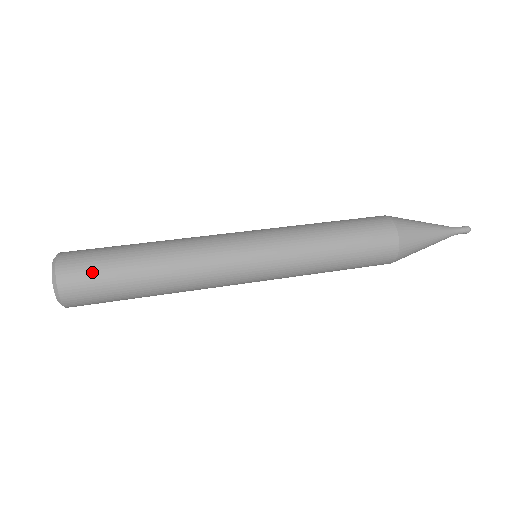
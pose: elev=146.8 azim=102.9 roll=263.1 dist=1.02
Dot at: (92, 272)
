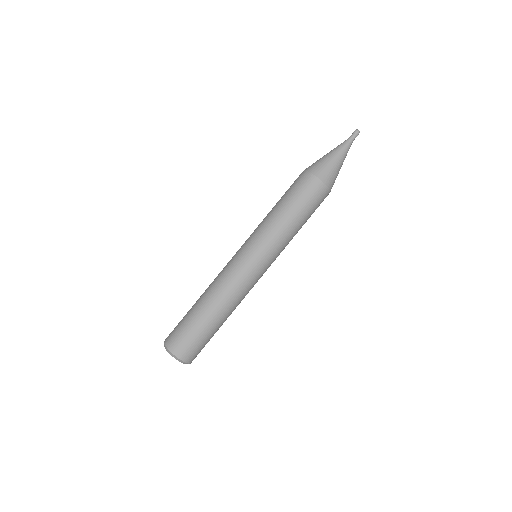
Dot at: occluded
